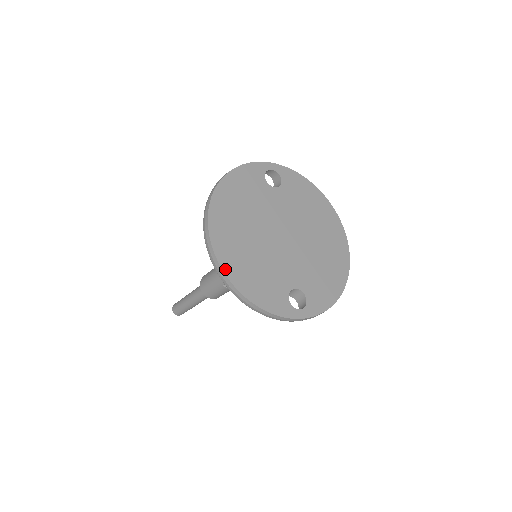
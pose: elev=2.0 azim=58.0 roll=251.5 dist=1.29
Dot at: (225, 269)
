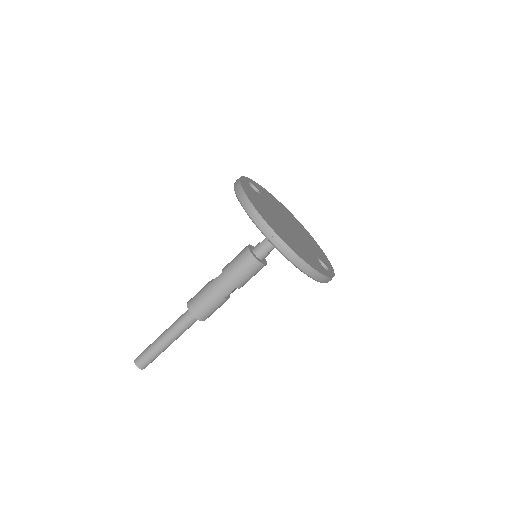
Dot at: (297, 253)
